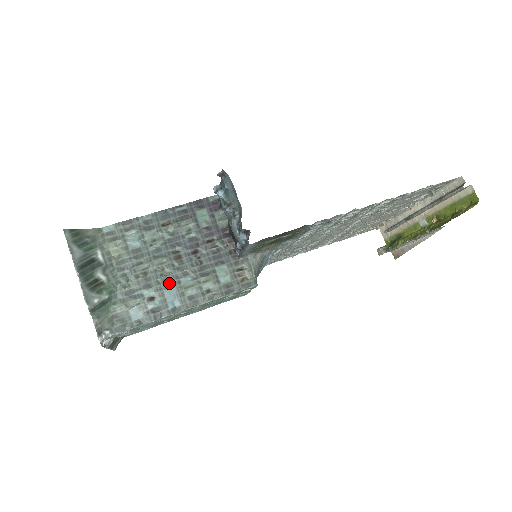
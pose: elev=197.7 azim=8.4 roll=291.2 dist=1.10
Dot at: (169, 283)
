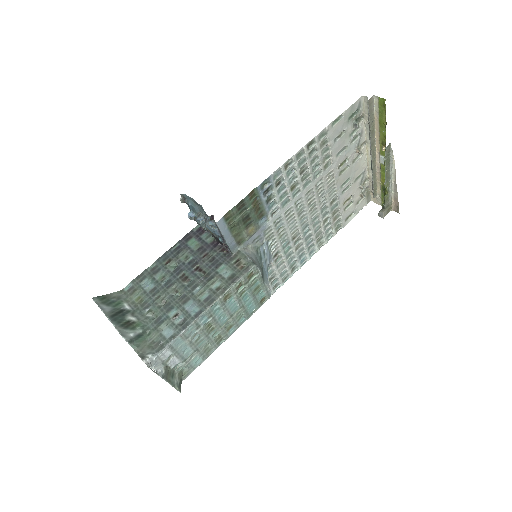
Dot at: (185, 299)
